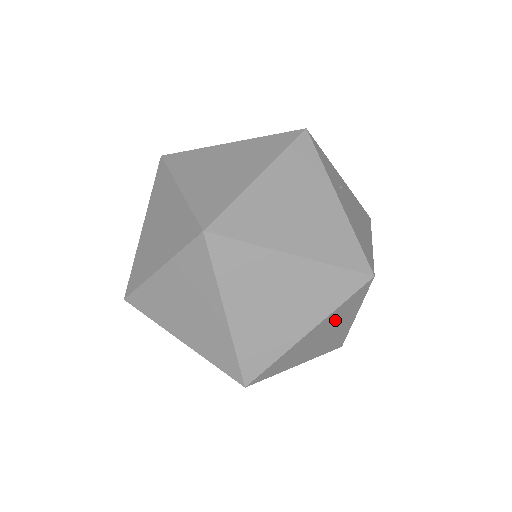
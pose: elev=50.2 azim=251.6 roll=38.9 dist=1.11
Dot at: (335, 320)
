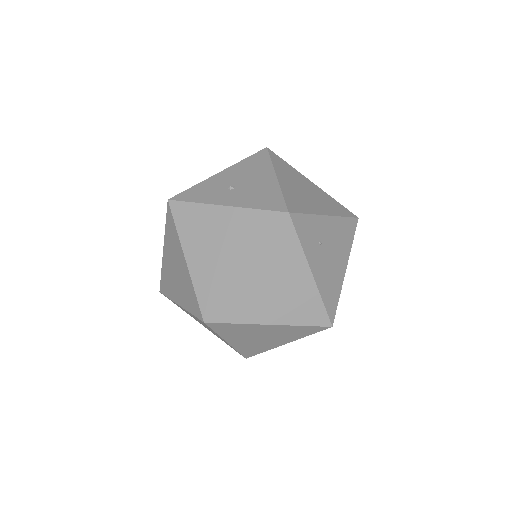
Dot at: occluded
